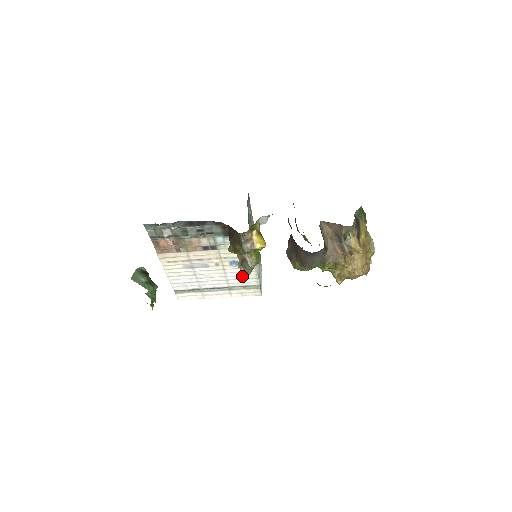
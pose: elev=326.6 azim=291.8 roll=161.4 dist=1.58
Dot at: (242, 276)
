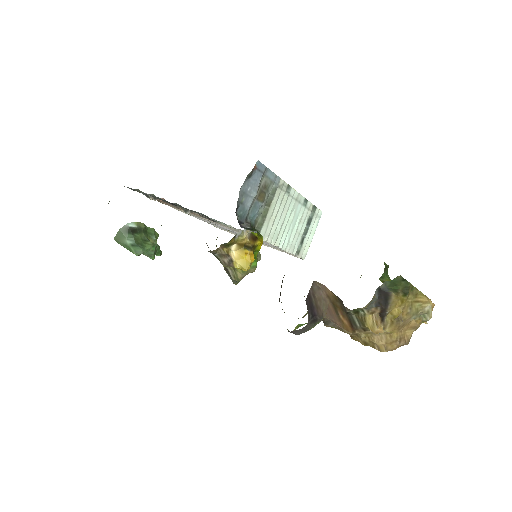
Dot at: occluded
